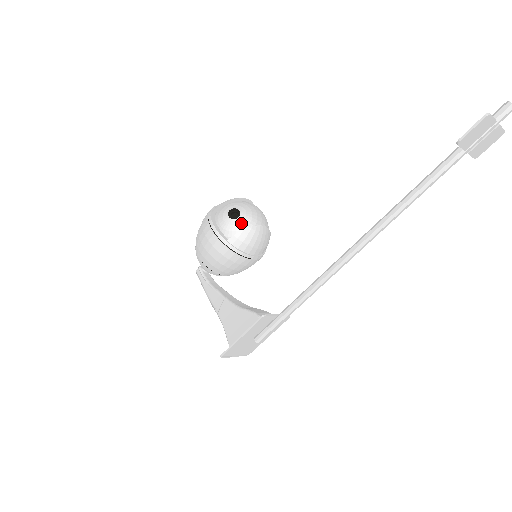
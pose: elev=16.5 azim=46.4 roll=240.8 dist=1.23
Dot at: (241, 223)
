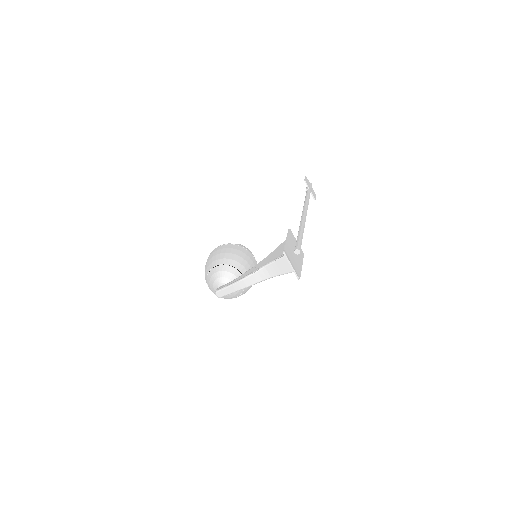
Dot at: occluded
